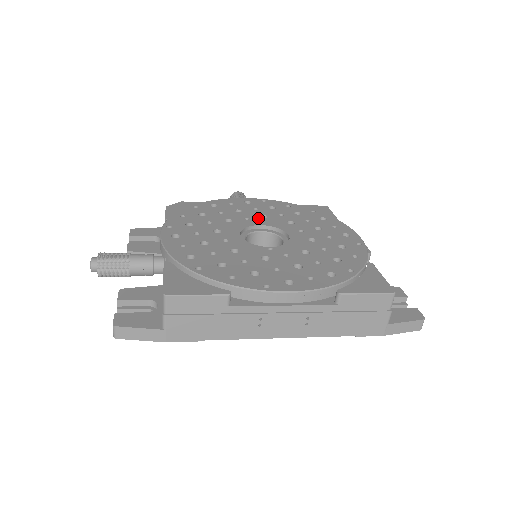
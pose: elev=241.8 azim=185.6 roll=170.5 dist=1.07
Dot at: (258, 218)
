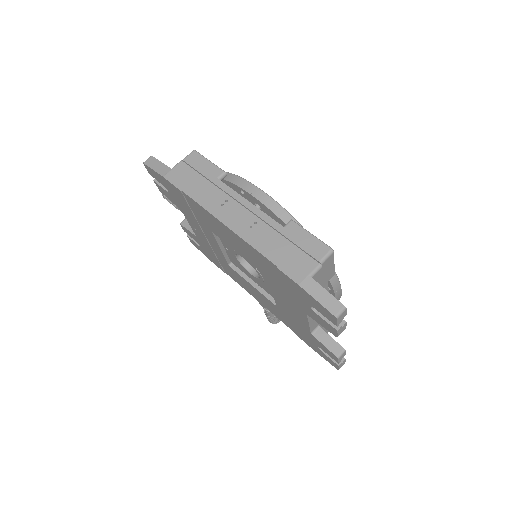
Dot at: occluded
